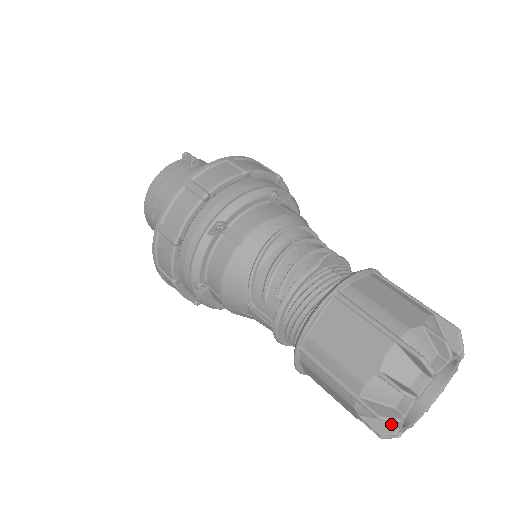
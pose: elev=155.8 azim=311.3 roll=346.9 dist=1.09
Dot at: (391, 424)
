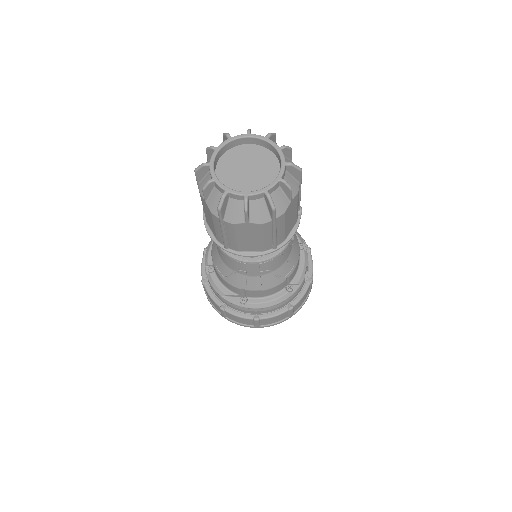
Dot at: (212, 182)
